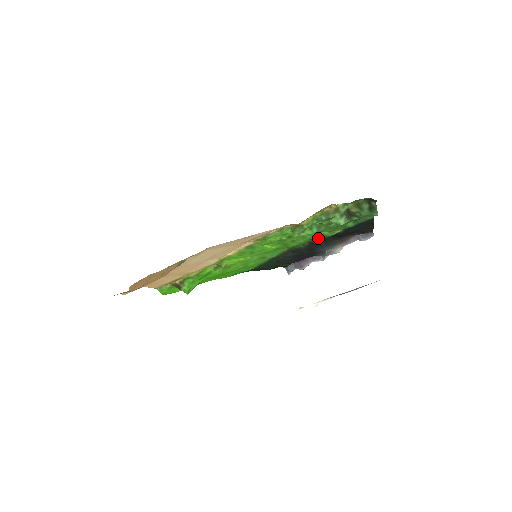
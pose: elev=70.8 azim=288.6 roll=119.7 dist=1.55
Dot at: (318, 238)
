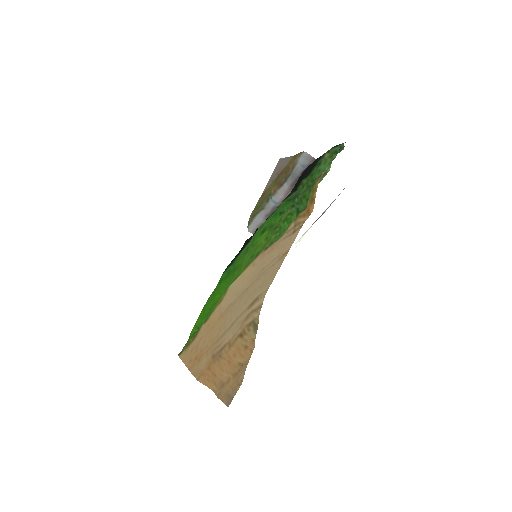
Dot at: (285, 199)
